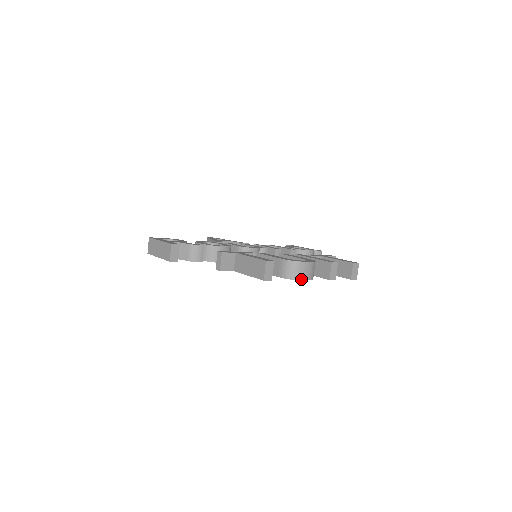
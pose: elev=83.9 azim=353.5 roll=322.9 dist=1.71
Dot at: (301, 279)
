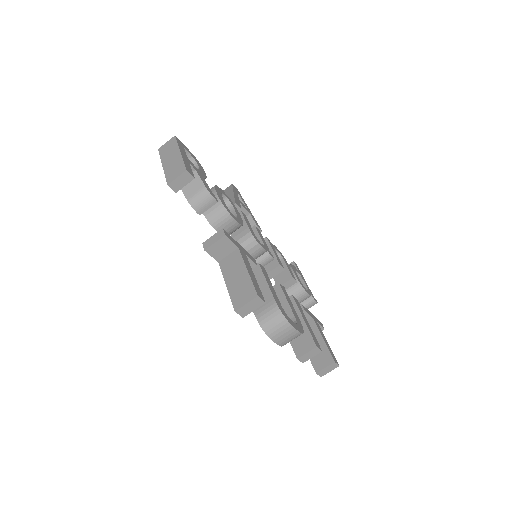
Dot at: (273, 338)
